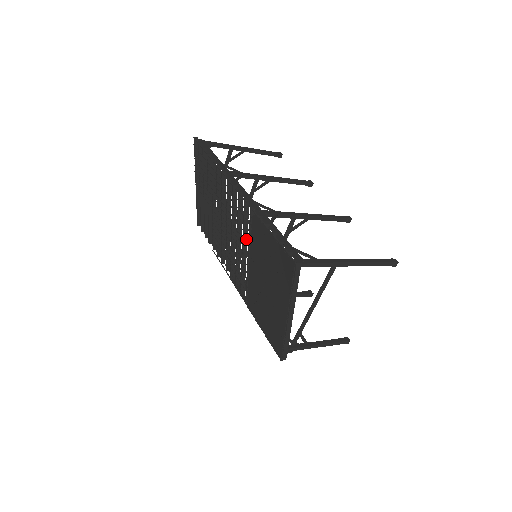
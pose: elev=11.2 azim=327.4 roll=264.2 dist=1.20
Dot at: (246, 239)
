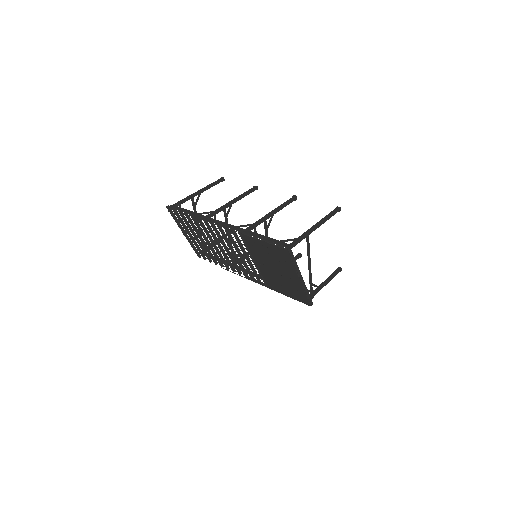
Dot at: (244, 250)
